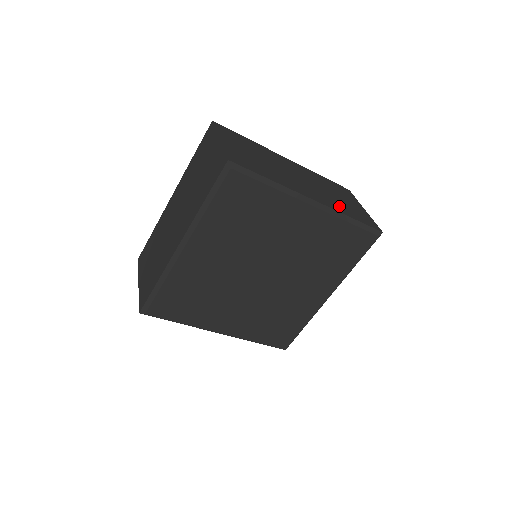
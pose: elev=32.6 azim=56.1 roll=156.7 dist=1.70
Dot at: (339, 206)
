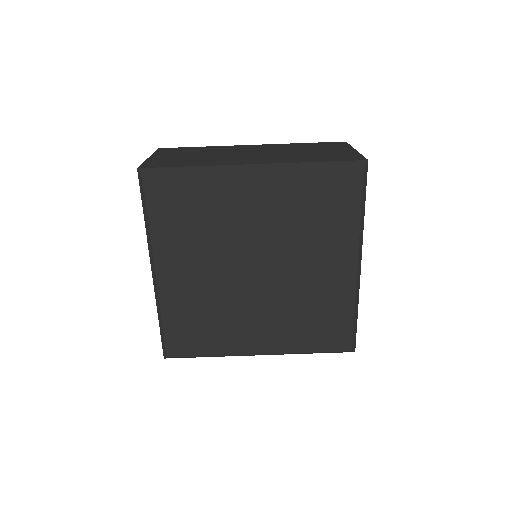
Dot at: (300, 158)
